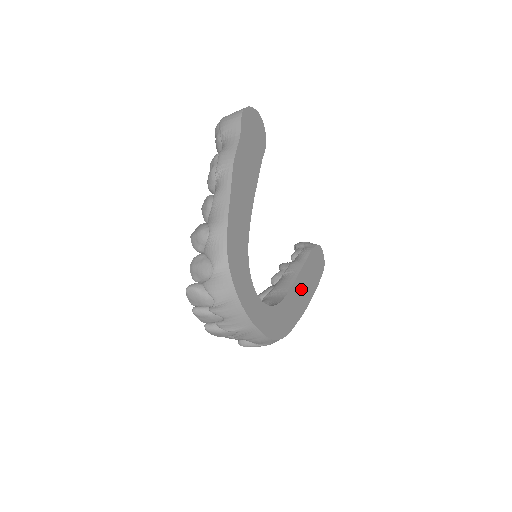
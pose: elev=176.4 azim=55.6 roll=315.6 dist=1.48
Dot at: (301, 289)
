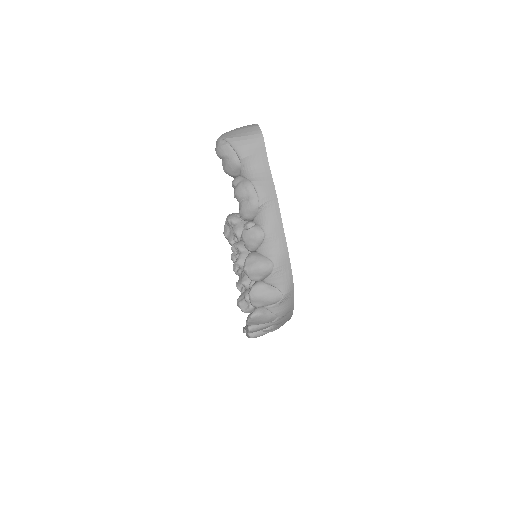
Dot at: occluded
